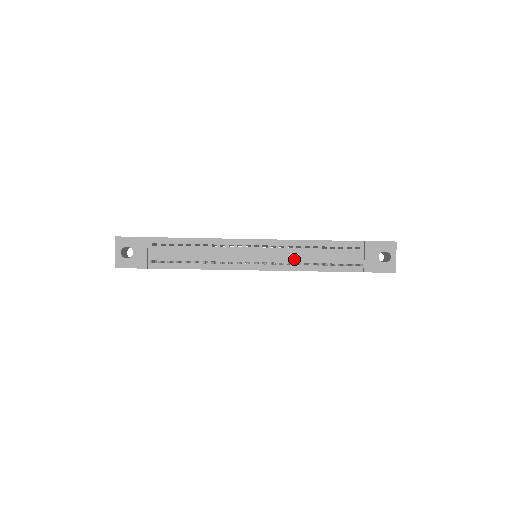
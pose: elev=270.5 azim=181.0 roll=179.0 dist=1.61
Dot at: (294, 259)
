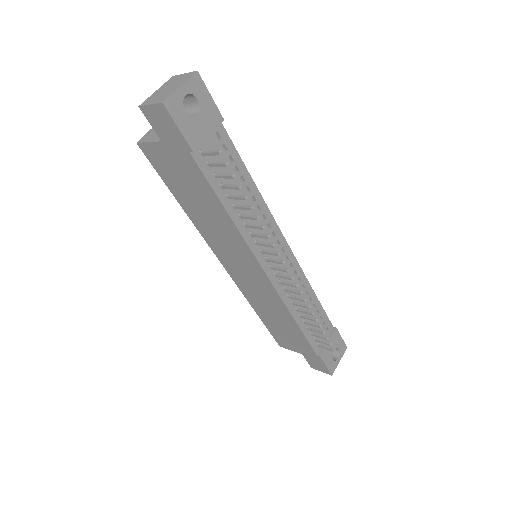
Dot at: (294, 294)
